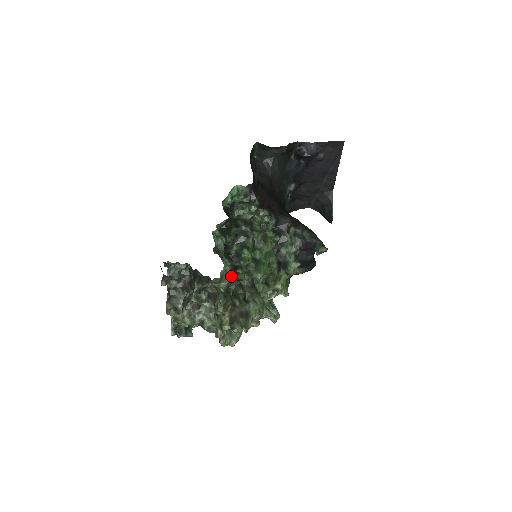
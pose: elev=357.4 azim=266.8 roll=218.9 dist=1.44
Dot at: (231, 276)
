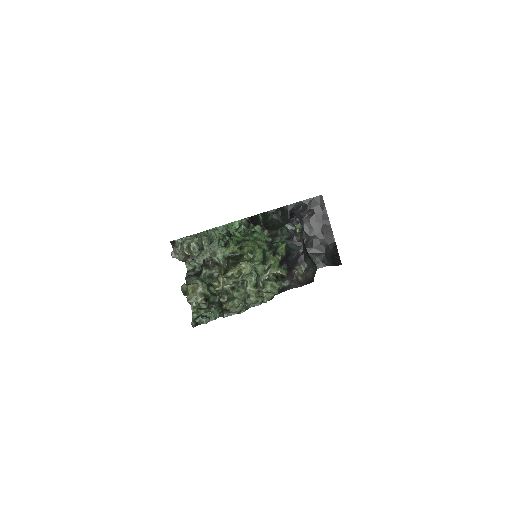
Dot at: (225, 247)
